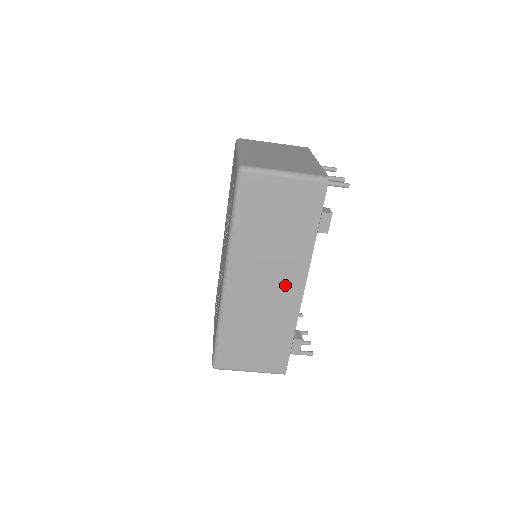
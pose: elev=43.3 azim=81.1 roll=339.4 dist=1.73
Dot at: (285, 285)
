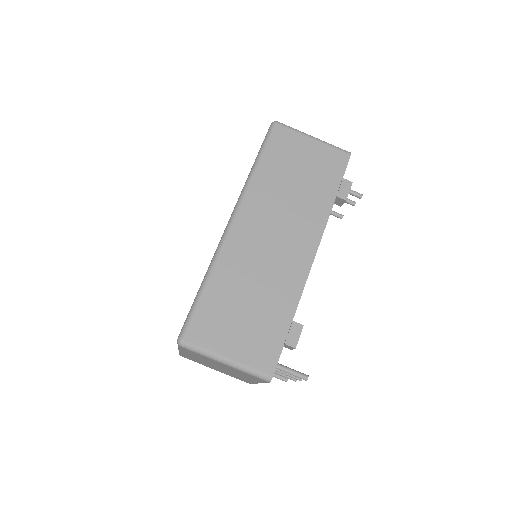
Dot at: (294, 246)
